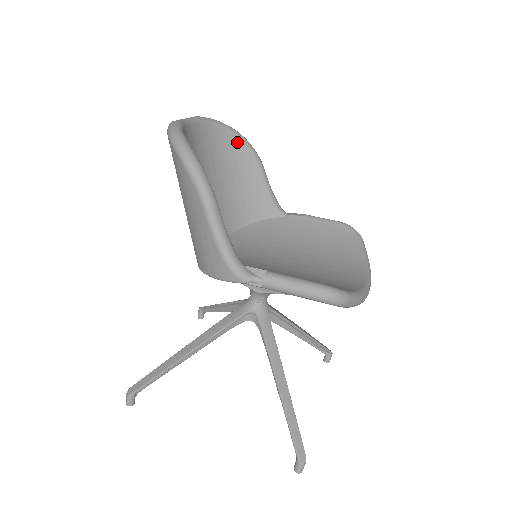
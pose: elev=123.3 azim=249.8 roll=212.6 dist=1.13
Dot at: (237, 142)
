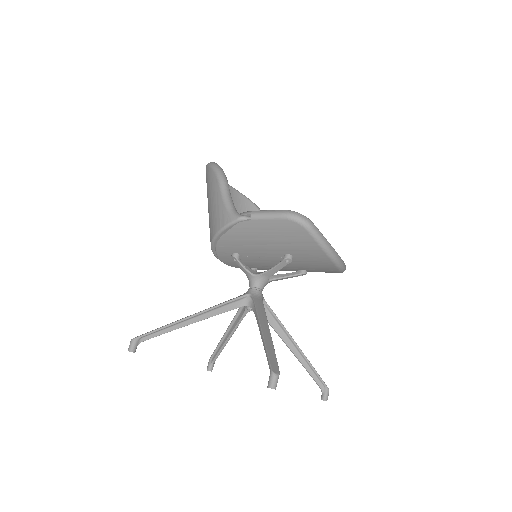
Dot at: (253, 207)
